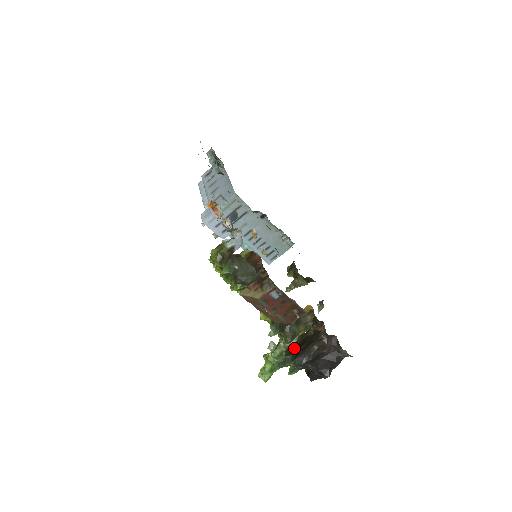
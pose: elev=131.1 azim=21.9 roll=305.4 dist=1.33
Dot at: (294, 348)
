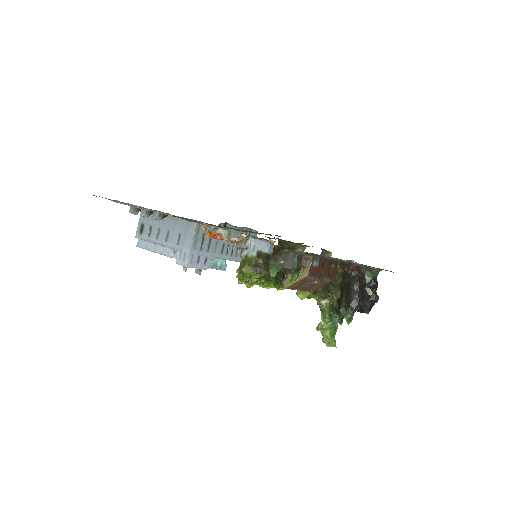
Dot at: (337, 302)
